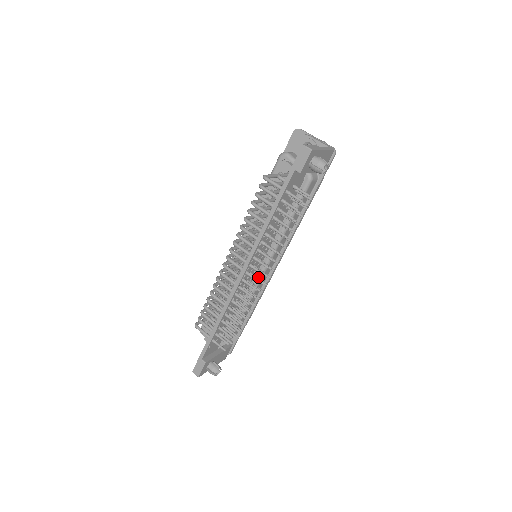
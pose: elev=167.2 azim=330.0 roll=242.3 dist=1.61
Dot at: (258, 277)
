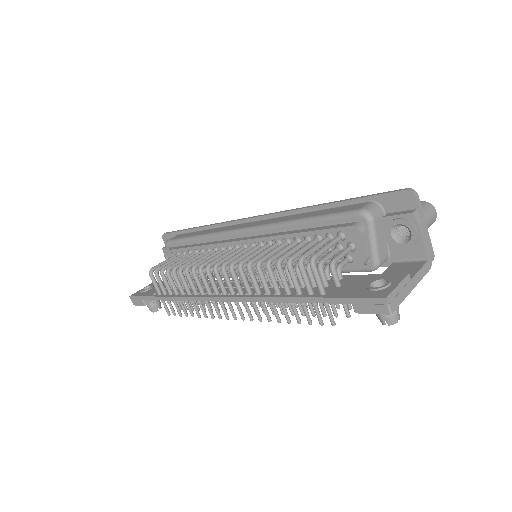
Dot at: occluded
